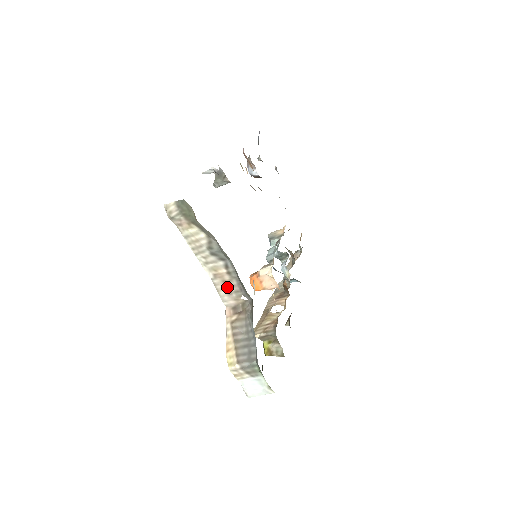
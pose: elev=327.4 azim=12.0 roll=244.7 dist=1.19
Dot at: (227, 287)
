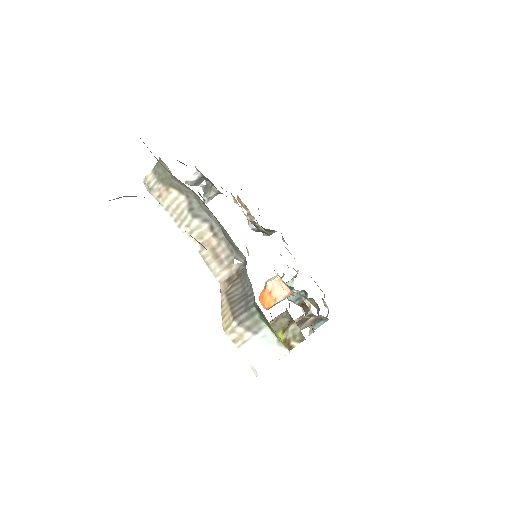
Dot at: (217, 255)
